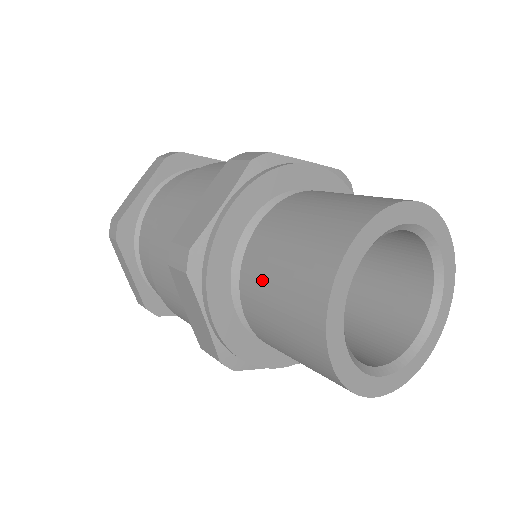
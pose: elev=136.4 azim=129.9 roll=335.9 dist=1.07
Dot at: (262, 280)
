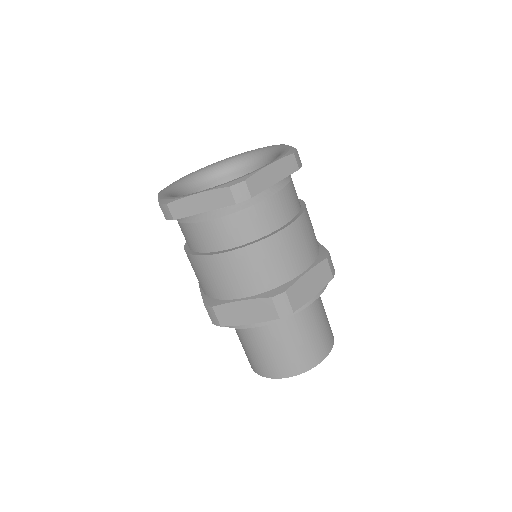
Dot at: (246, 341)
